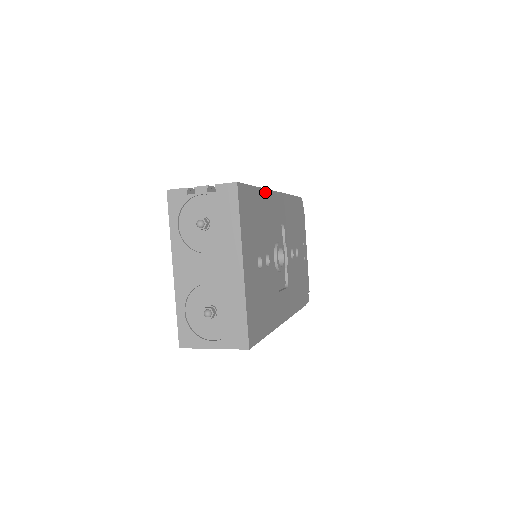
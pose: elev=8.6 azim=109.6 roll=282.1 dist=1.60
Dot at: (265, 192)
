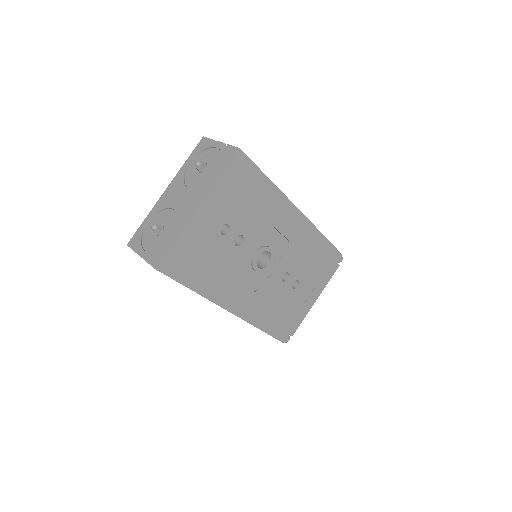
Dot at: (278, 193)
